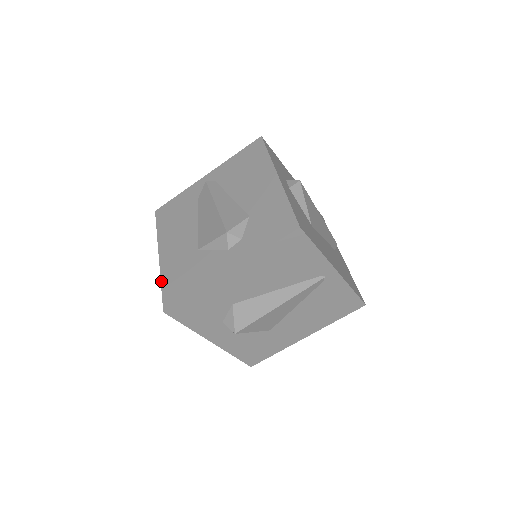
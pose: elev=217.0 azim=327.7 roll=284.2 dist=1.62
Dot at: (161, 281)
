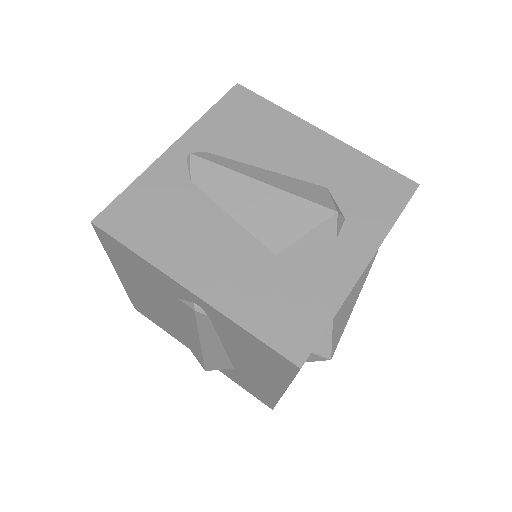
Dot at: (243, 326)
